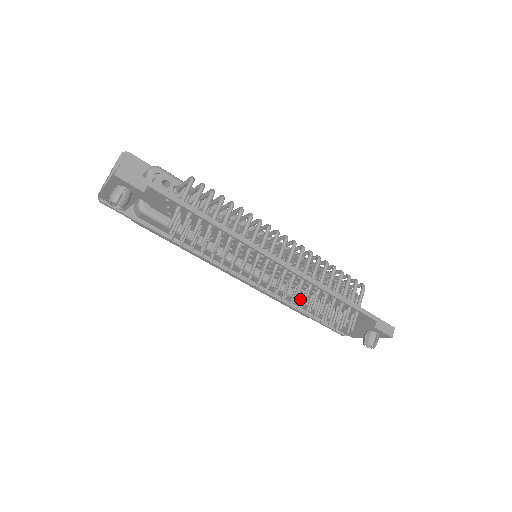
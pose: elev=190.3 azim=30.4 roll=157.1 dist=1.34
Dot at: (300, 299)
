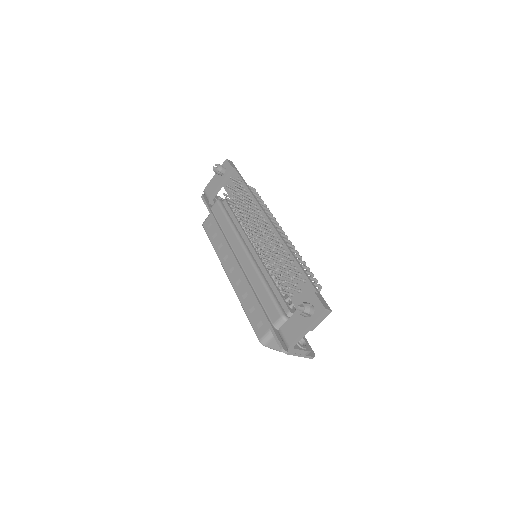
Dot at: (268, 262)
